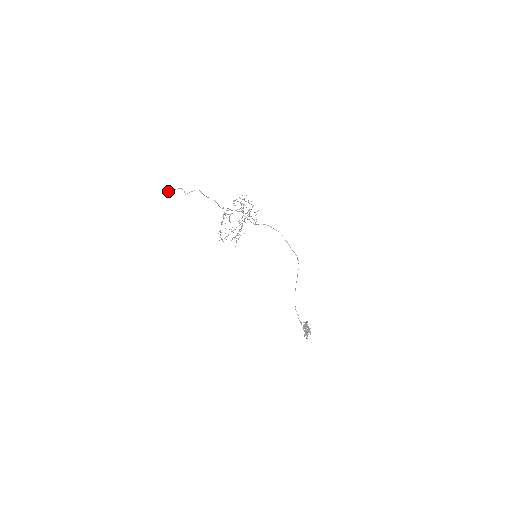
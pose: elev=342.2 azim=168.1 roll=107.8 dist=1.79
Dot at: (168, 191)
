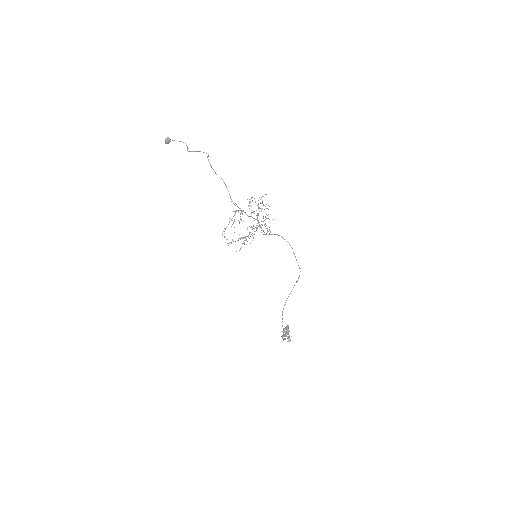
Dot at: (168, 140)
